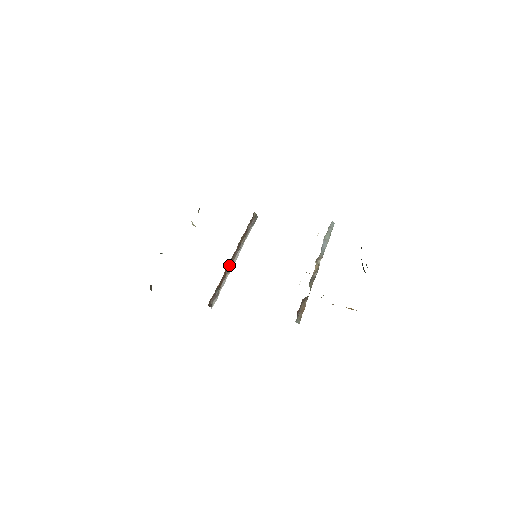
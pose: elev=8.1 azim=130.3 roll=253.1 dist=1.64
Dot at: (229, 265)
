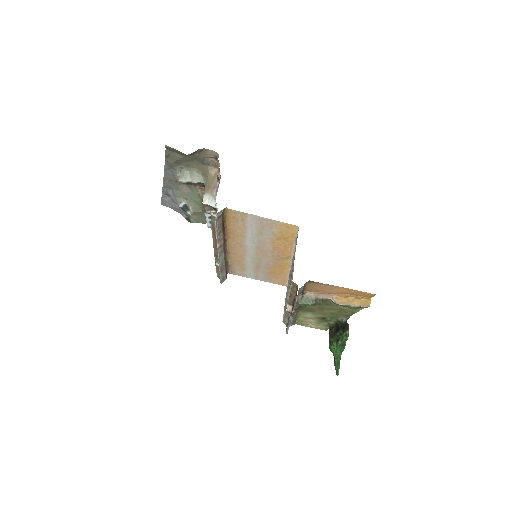
Dot at: (224, 242)
